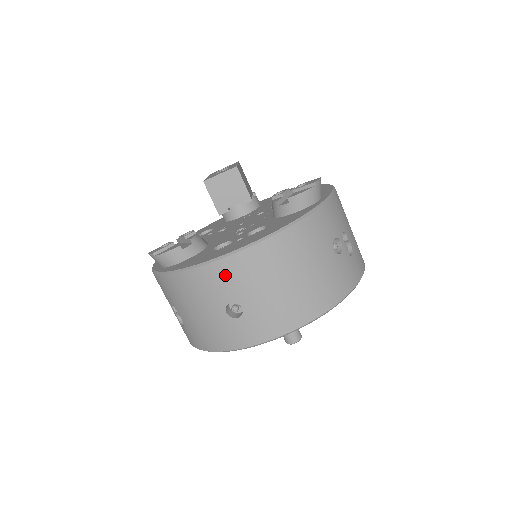
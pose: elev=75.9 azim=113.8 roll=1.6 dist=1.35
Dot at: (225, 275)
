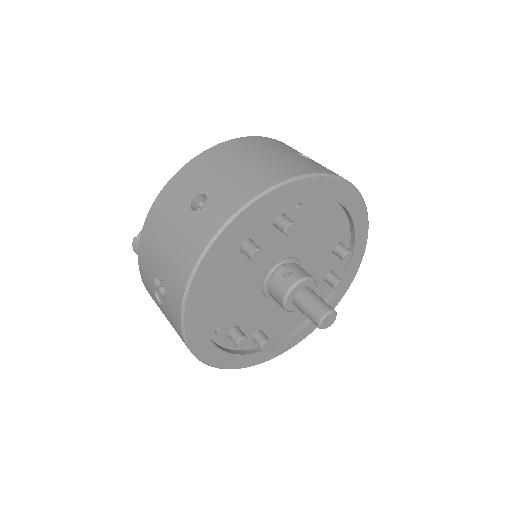
Dot at: (185, 178)
